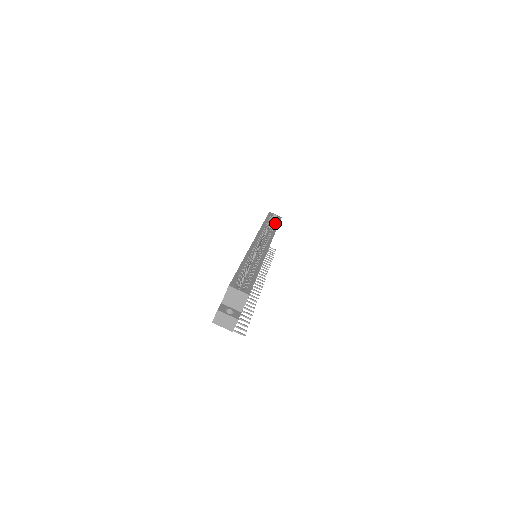
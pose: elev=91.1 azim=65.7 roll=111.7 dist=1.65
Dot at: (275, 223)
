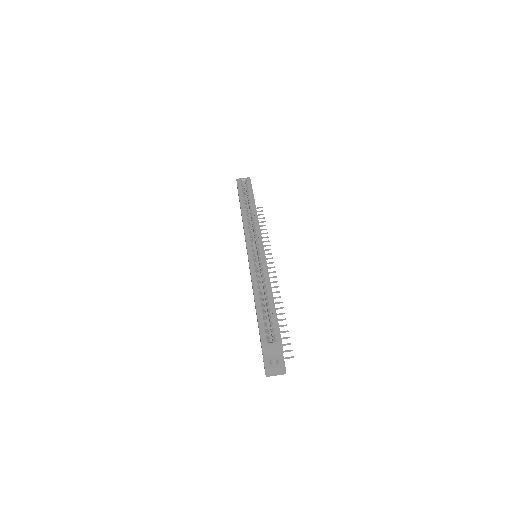
Dot at: (250, 196)
